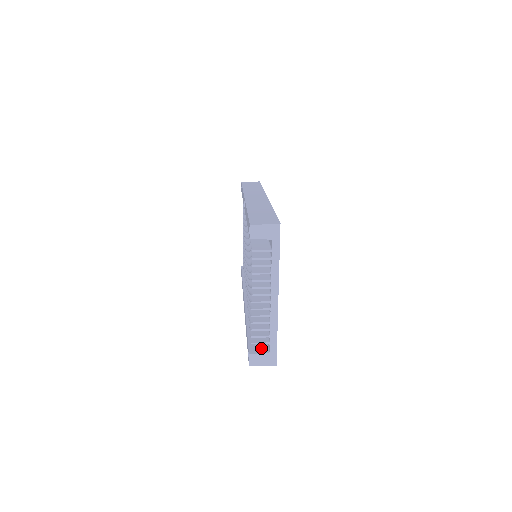
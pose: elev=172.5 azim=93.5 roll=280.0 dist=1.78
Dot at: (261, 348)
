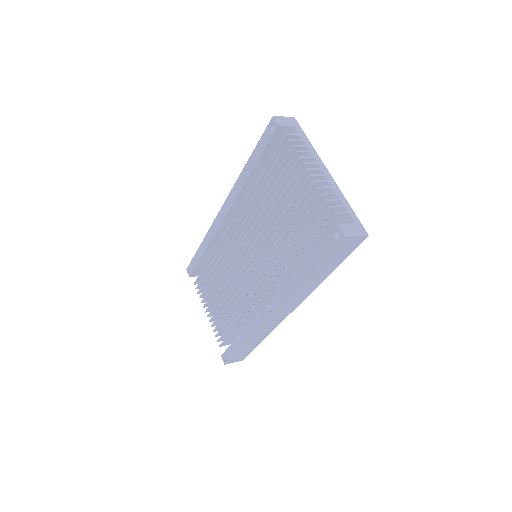
Dot at: occluded
